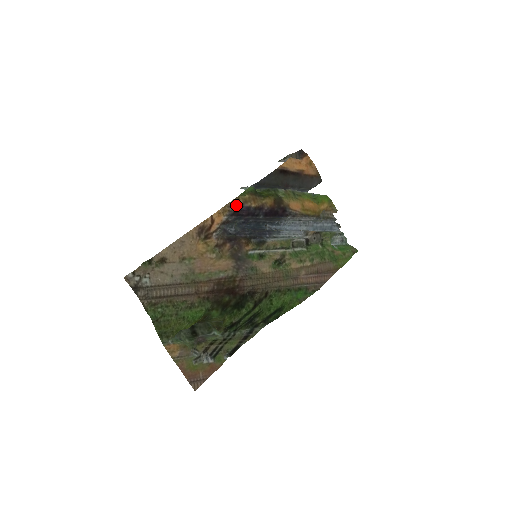
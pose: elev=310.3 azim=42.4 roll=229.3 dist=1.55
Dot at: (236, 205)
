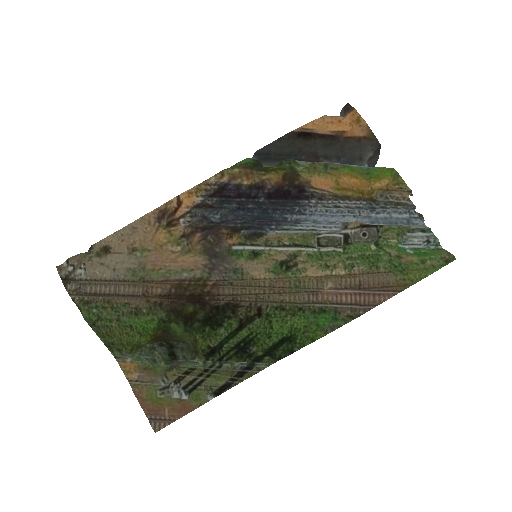
Dot at: (218, 182)
